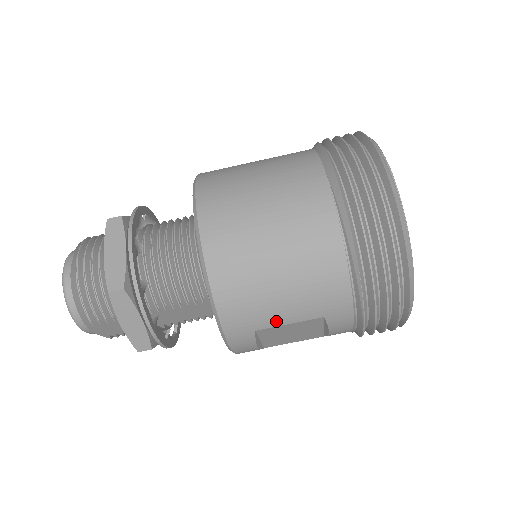
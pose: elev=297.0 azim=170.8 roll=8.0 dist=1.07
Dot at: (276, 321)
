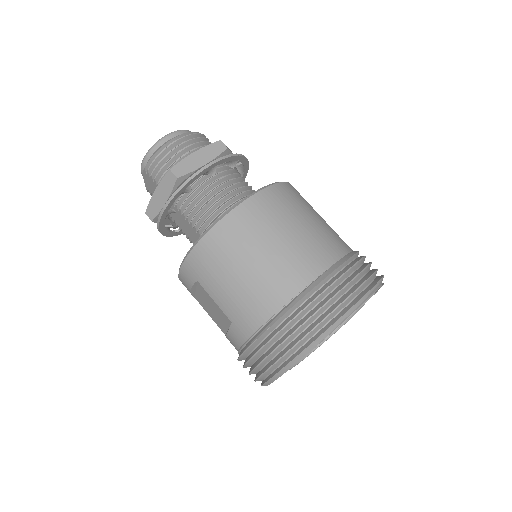
Dot at: (211, 291)
